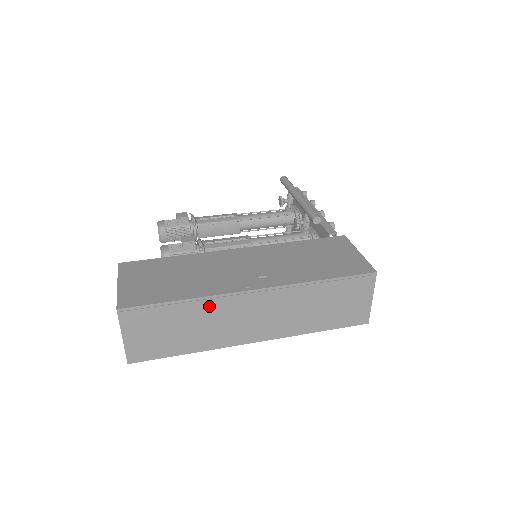
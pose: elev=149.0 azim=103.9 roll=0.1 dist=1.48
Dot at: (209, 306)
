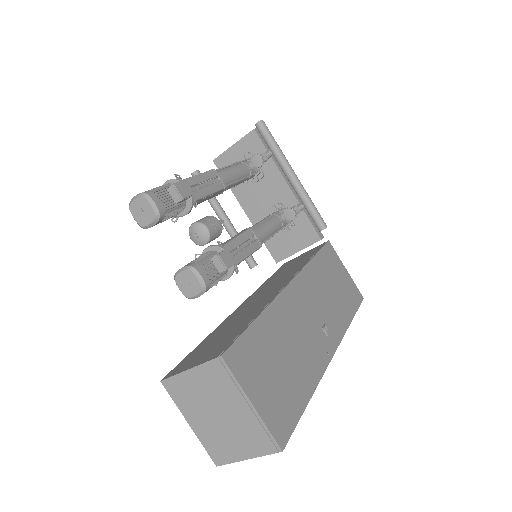
Dot at: occluded
